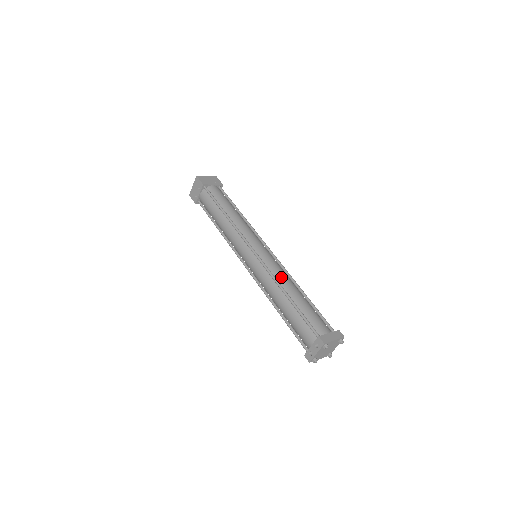
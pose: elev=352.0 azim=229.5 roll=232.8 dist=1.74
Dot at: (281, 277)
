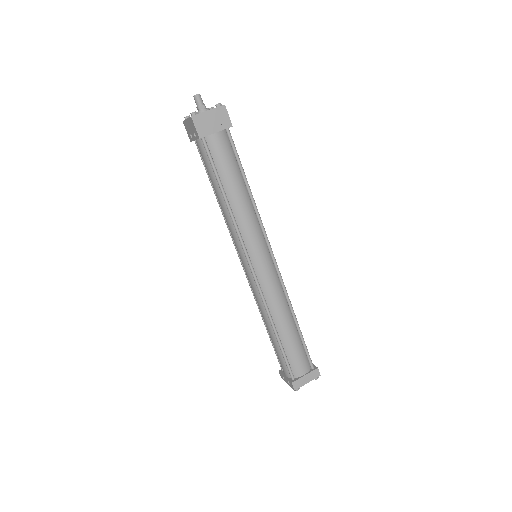
Dot at: (275, 306)
